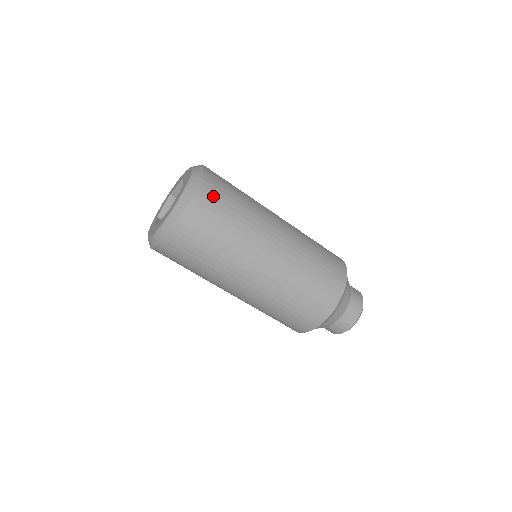
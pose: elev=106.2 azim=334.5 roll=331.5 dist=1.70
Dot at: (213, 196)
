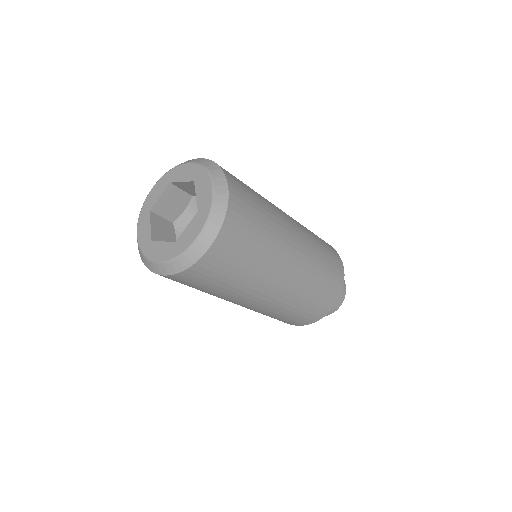
Dot at: (238, 182)
